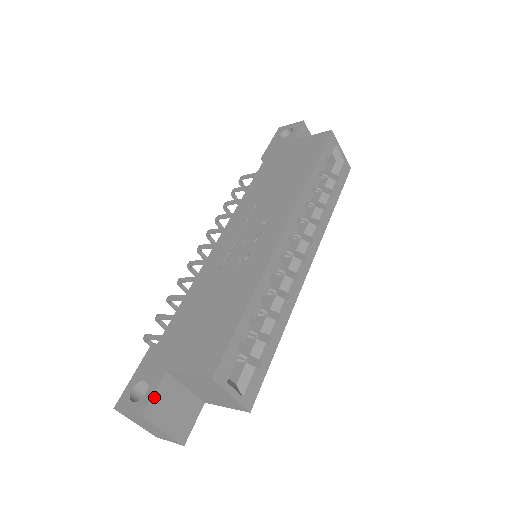
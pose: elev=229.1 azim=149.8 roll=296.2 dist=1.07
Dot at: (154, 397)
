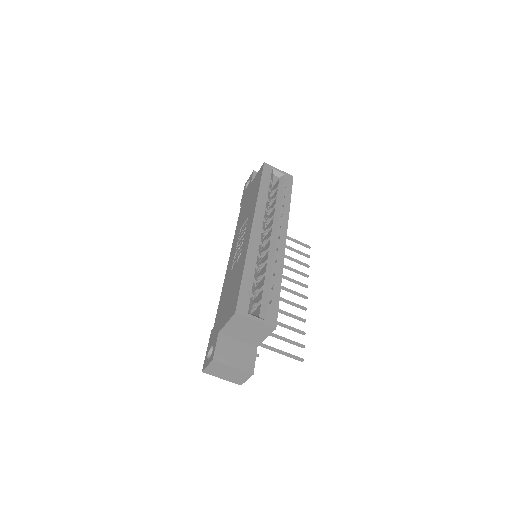
Dot at: (217, 348)
